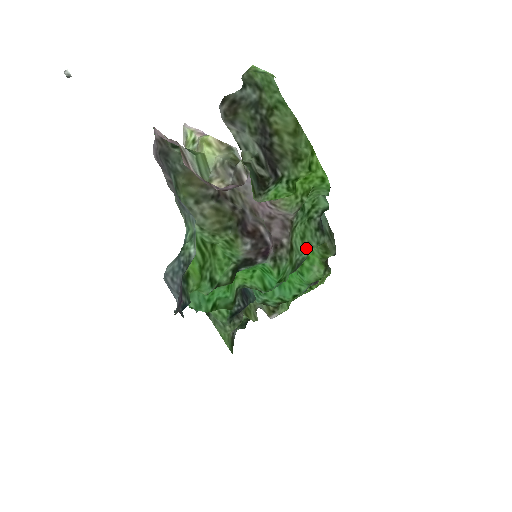
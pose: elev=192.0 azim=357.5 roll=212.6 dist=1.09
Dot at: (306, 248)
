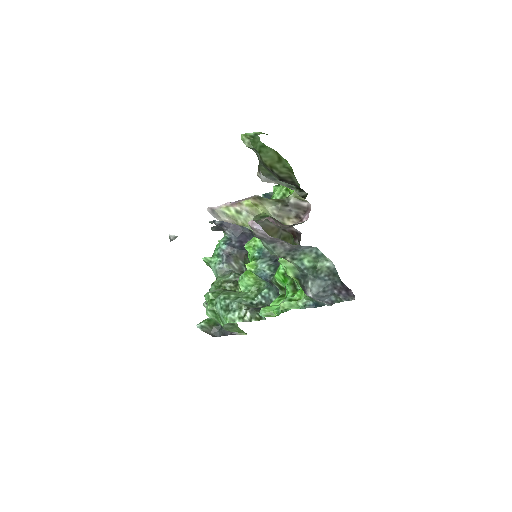
Dot at: occluded
